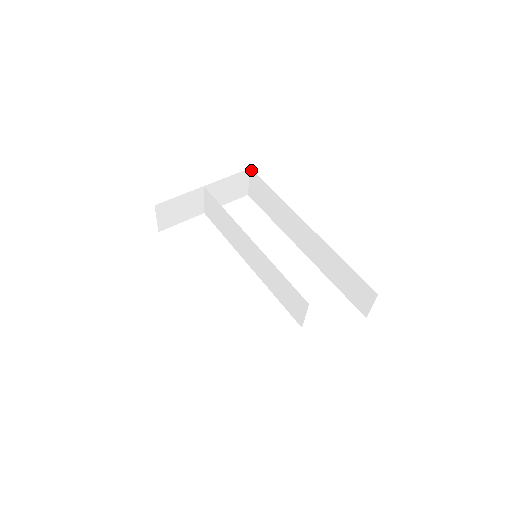
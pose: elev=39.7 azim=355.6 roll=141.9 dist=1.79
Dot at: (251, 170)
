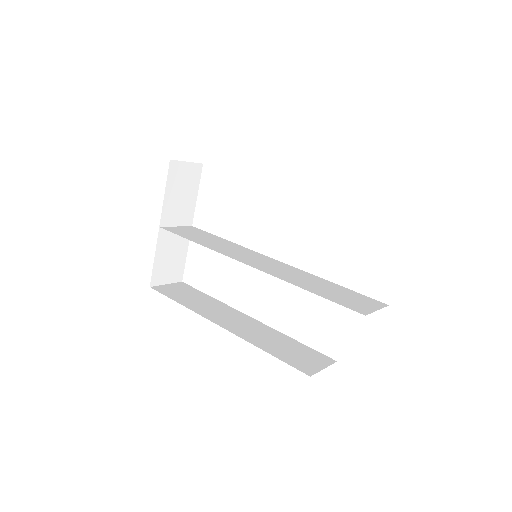
Dot at: (172, 160)
